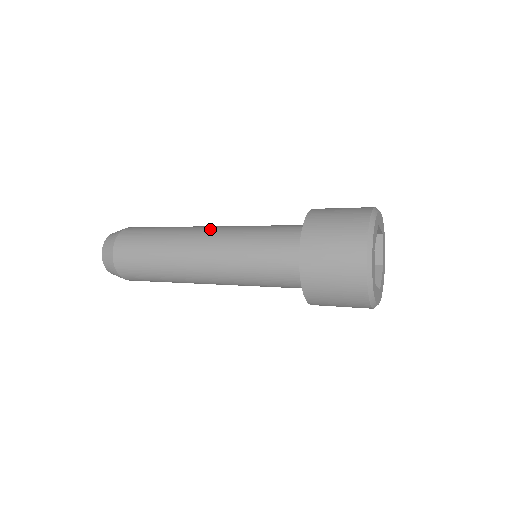
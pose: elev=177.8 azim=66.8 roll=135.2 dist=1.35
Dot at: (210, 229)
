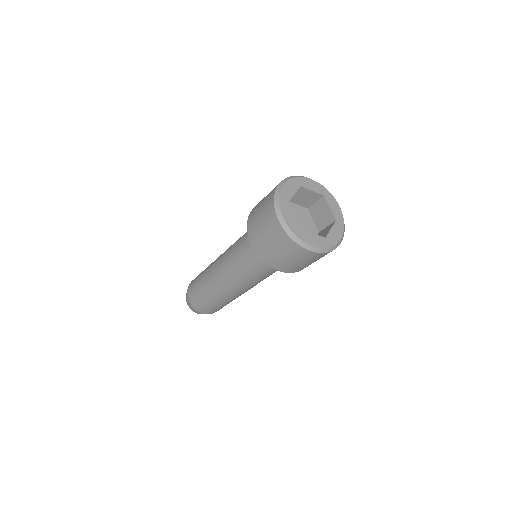
Dot at: occluded
